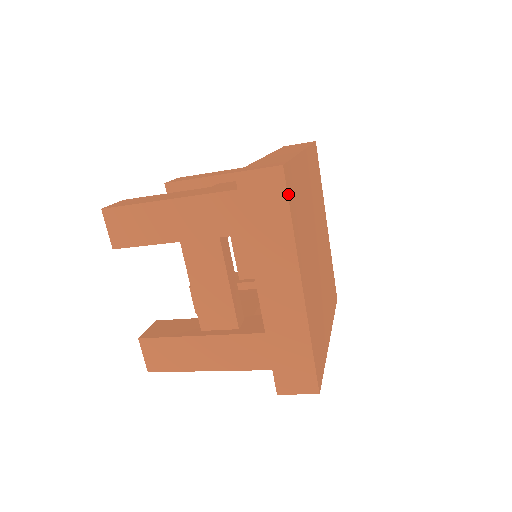
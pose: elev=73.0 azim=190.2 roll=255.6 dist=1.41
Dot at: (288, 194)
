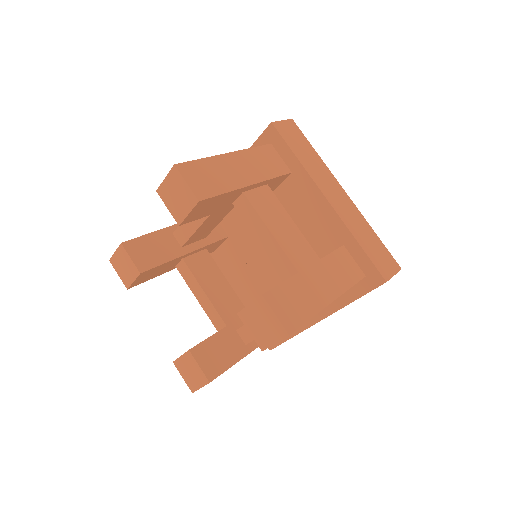
Dot at: (302, 136)
